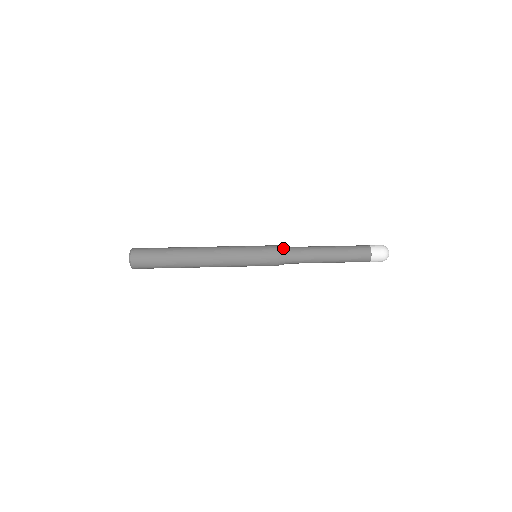
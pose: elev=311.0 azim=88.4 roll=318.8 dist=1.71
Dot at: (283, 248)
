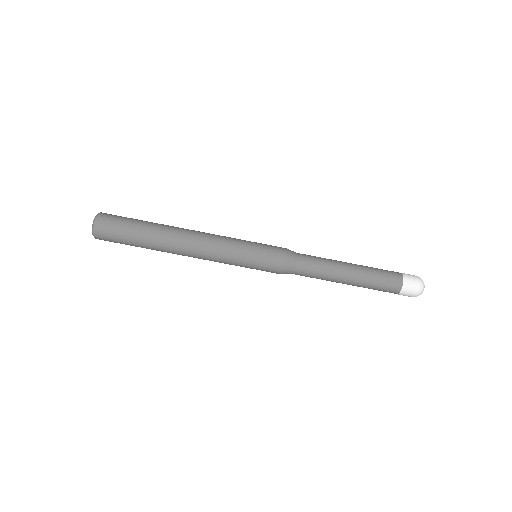
Dot at: (292, 260)
